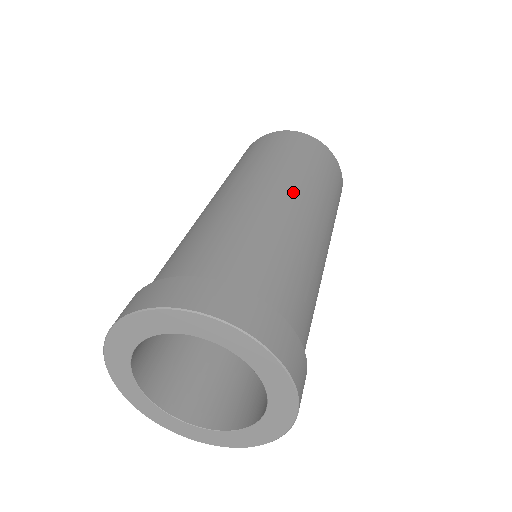
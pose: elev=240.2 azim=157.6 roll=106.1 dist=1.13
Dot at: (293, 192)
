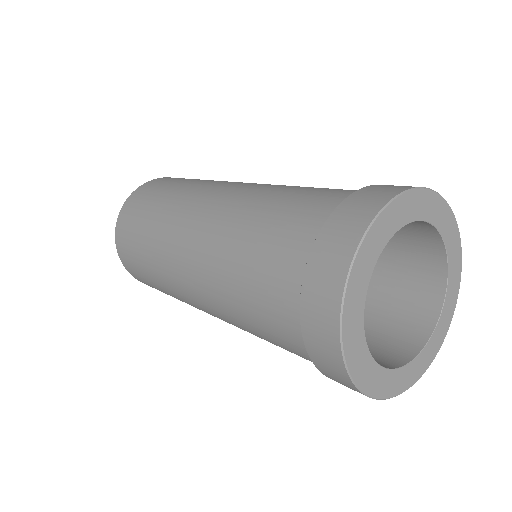
Dot at: occluded
